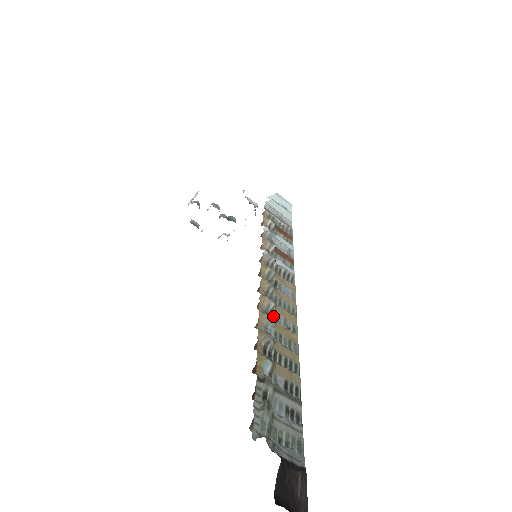
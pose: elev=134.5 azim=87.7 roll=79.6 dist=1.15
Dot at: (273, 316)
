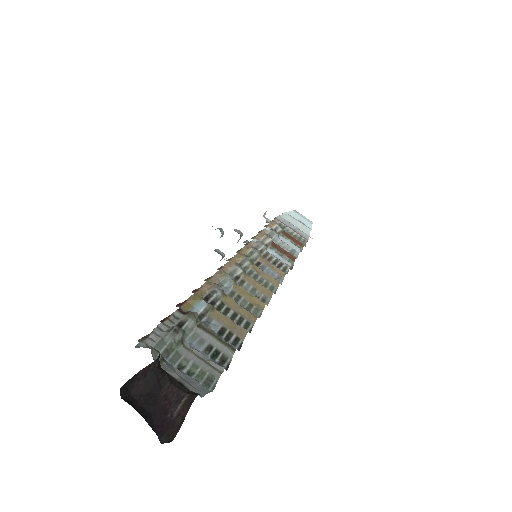
Dot at: (238, 281)
